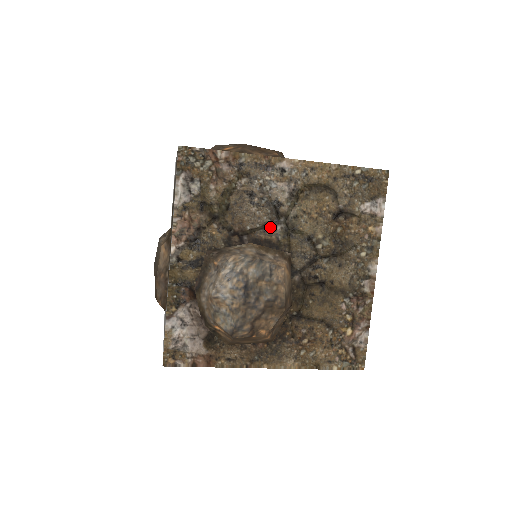
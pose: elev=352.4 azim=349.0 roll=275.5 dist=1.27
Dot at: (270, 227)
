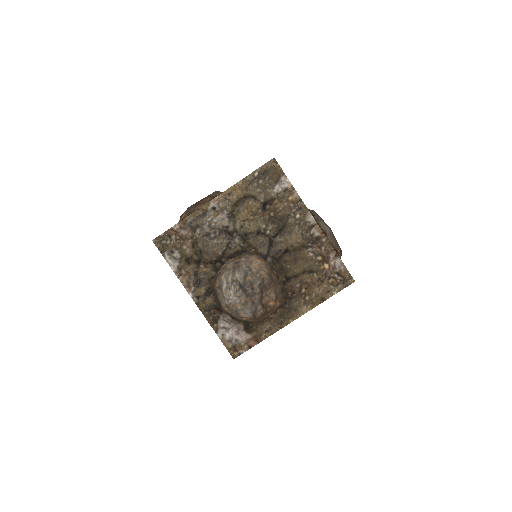
Dot at: (232, 244)
